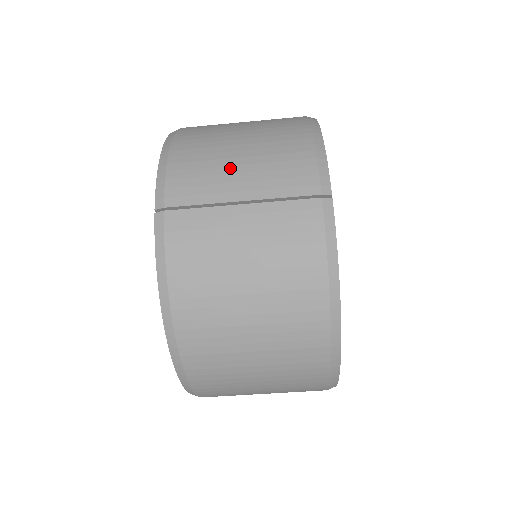
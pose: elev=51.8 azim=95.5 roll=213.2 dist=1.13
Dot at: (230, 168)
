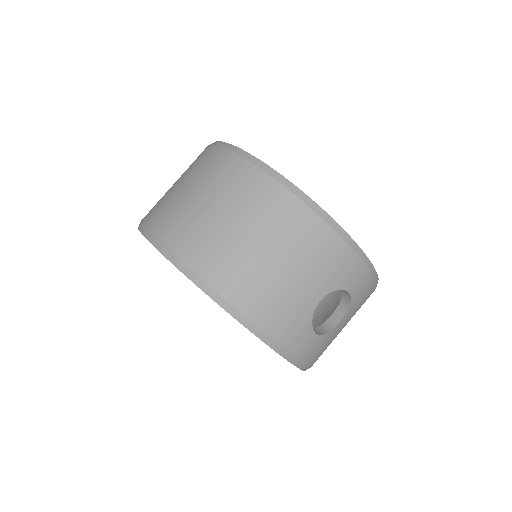
Dot at: occluded
